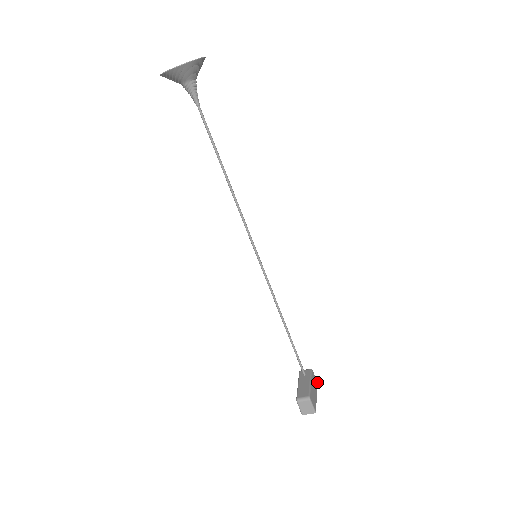
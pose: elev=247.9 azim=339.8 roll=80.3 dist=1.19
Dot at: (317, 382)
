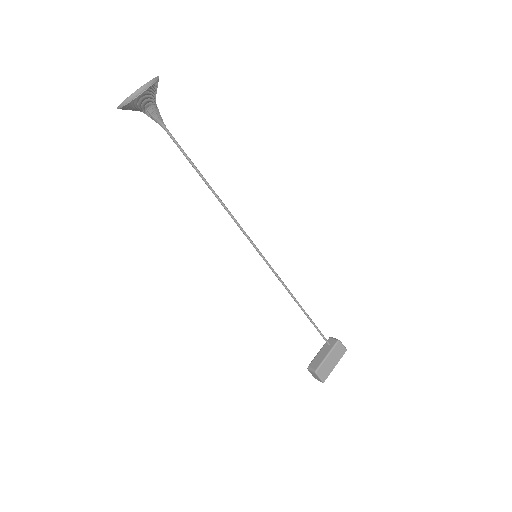
Dot at: (346, 350)
